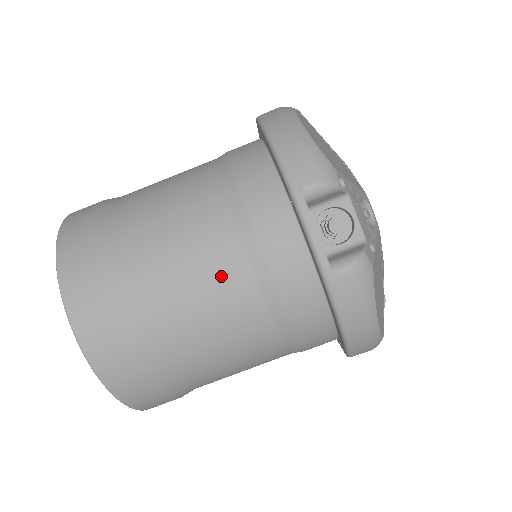
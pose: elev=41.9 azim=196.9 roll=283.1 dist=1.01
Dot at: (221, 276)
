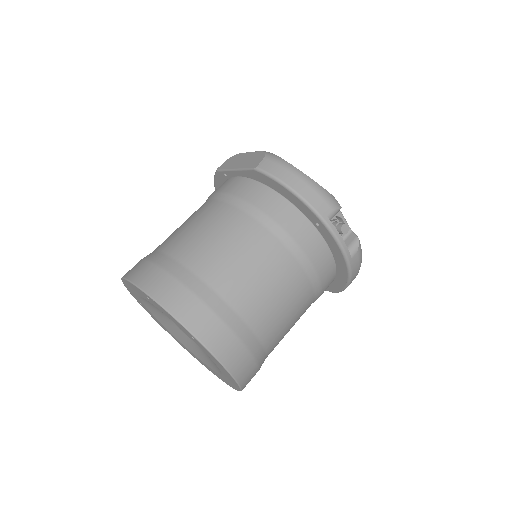
Dot at: (292, 284)
